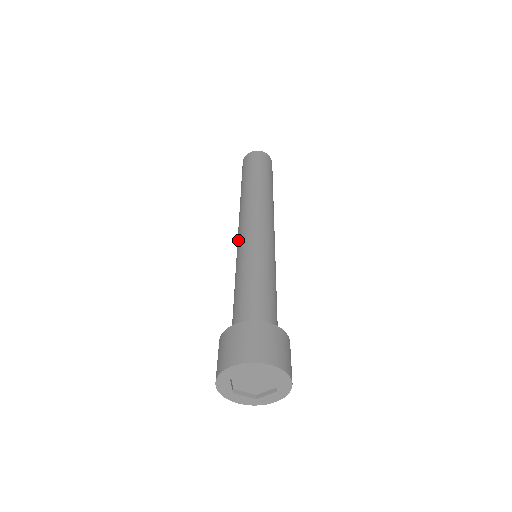
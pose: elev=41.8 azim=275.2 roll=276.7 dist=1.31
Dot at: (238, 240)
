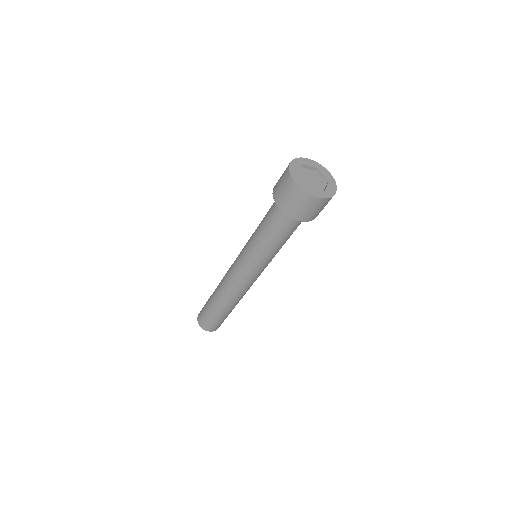
Dot at: occluded
